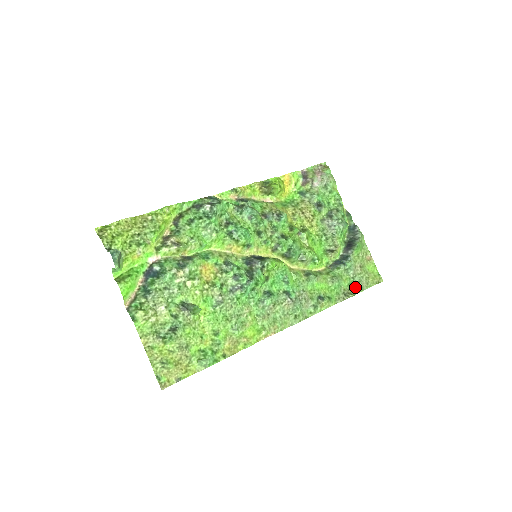
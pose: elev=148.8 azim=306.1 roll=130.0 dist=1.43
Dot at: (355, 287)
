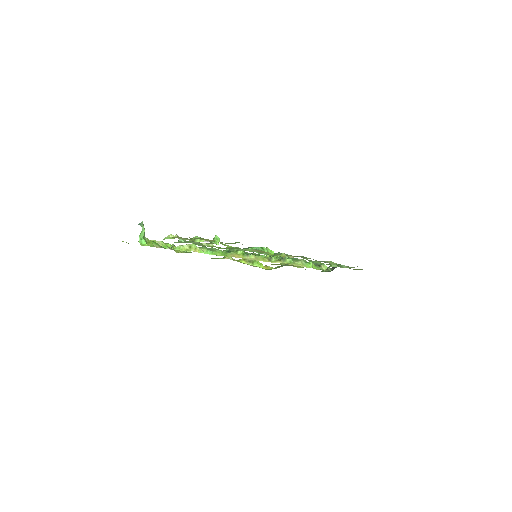
Dot at: occluded
